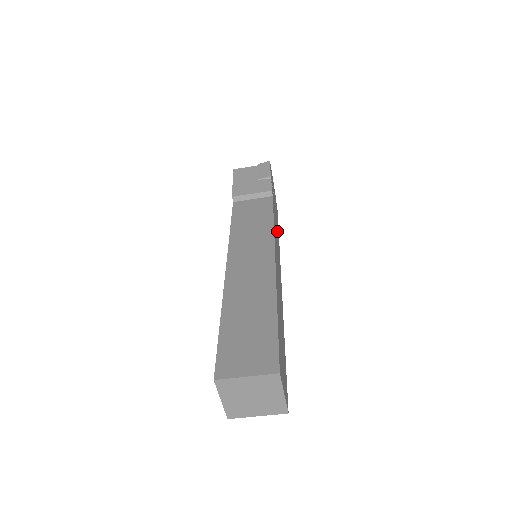
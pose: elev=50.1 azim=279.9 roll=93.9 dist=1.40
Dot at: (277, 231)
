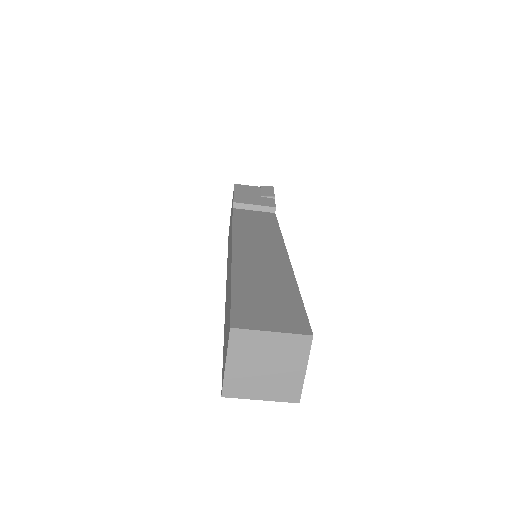
Dot at: occluded
